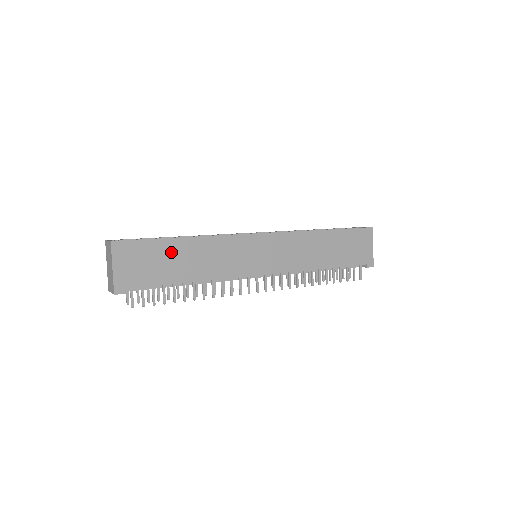
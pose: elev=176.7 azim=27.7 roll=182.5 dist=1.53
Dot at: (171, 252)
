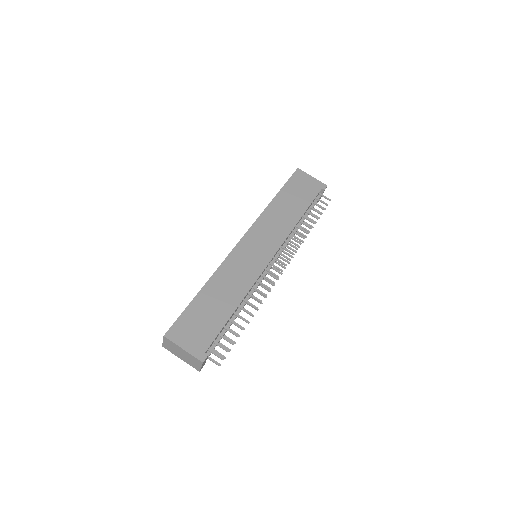
Dot at: (205, 304)
